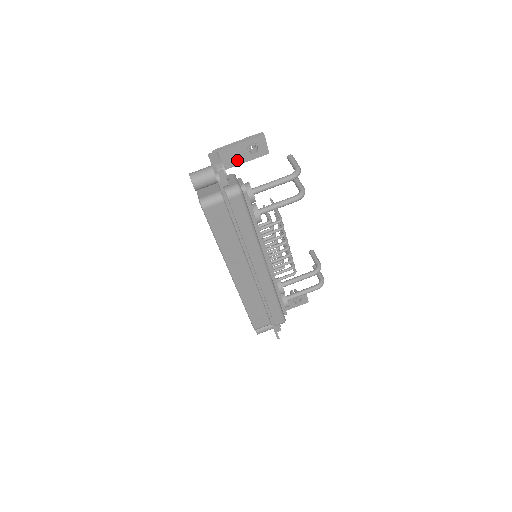
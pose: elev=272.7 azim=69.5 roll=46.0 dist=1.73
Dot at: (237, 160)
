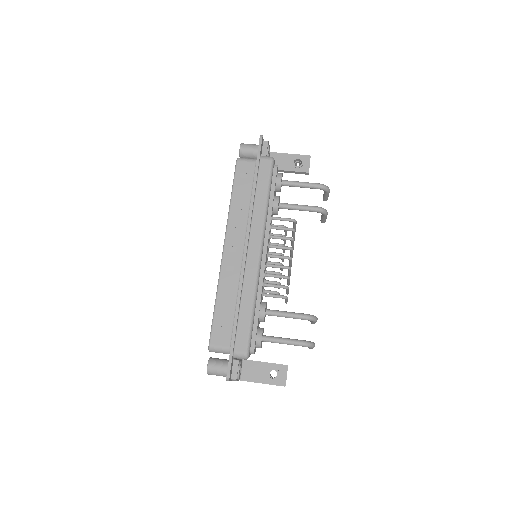
Dot at: (282, 166)
